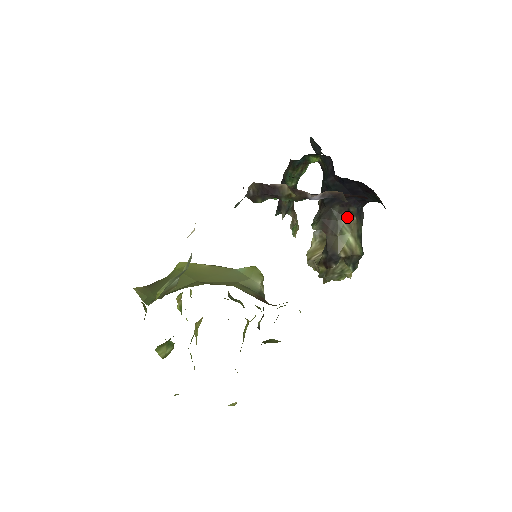
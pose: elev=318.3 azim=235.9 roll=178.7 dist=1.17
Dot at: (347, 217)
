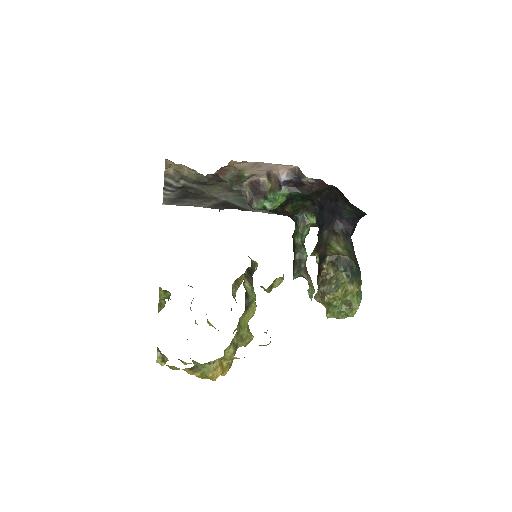
Dot at: (334, 237)
